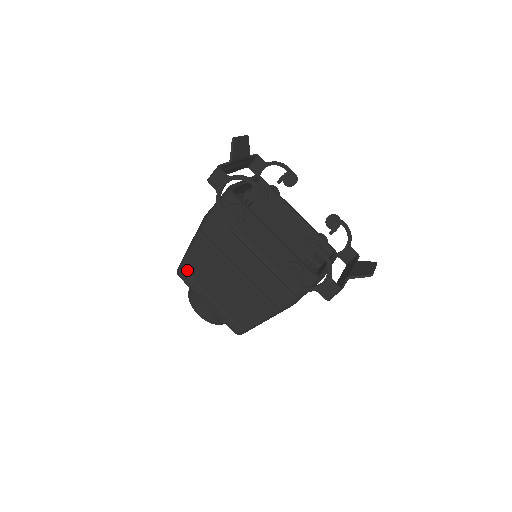
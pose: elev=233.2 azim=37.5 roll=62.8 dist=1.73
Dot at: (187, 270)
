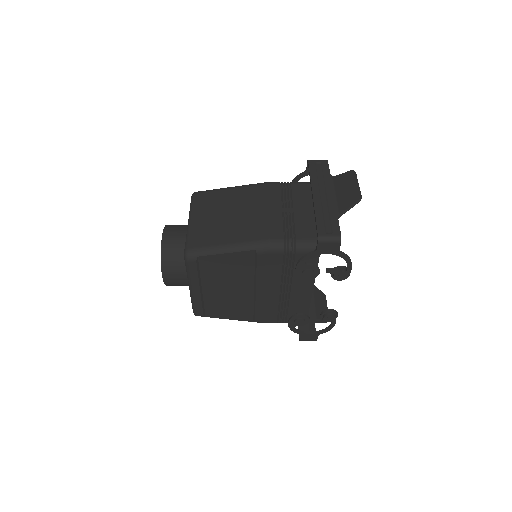
Dot at: (202, 262)
